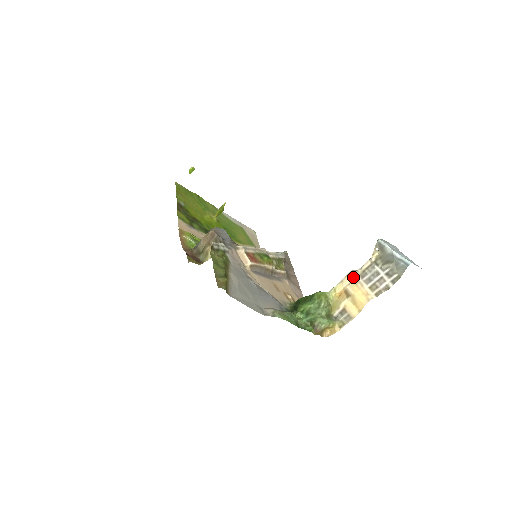
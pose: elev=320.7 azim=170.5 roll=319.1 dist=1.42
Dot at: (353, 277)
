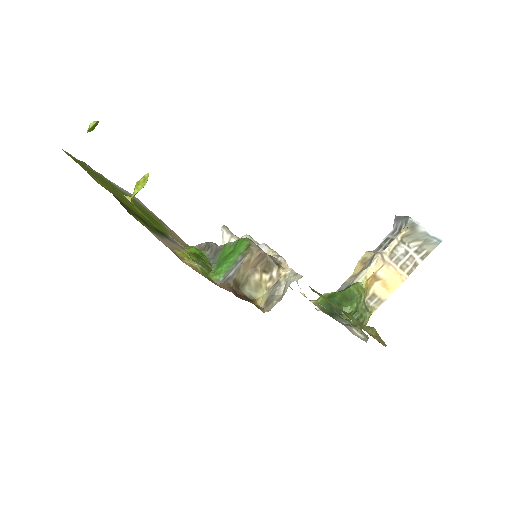
Dot at: (384, 261)
